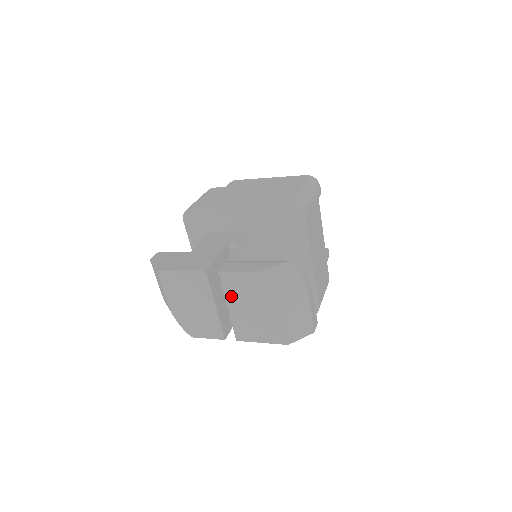
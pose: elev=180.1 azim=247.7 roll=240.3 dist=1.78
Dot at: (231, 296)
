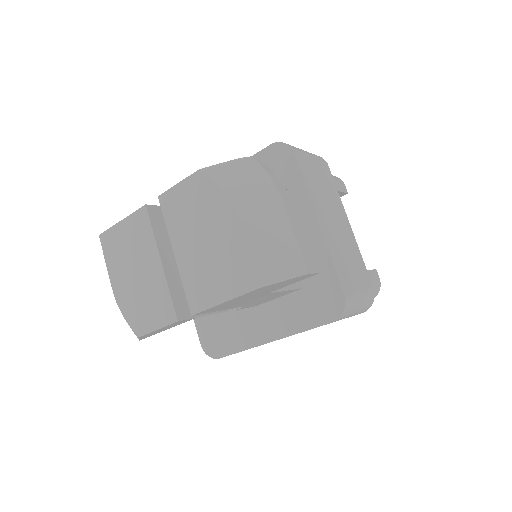
Dot at: (176, 230)
